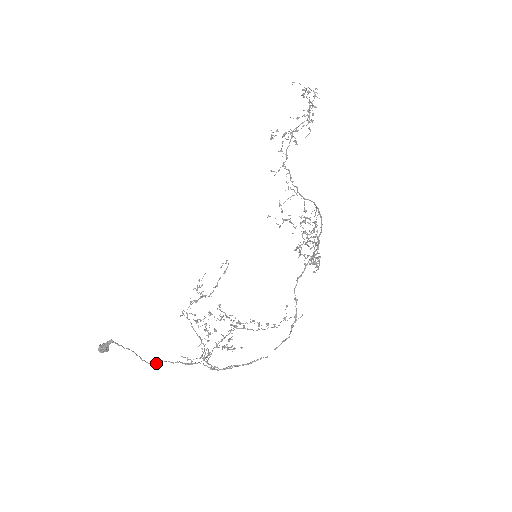
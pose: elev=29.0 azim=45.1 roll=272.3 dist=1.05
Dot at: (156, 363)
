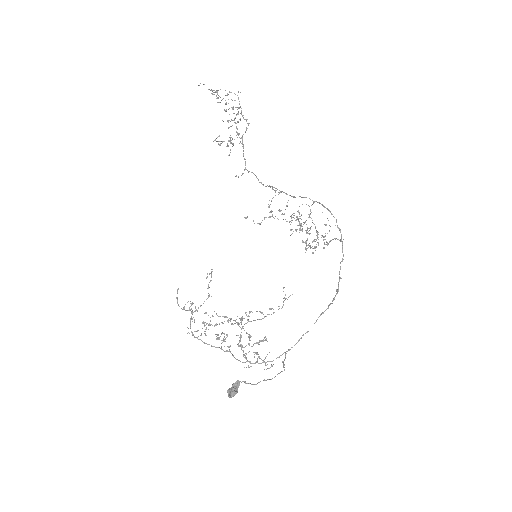
Dot at: (271, 379)
